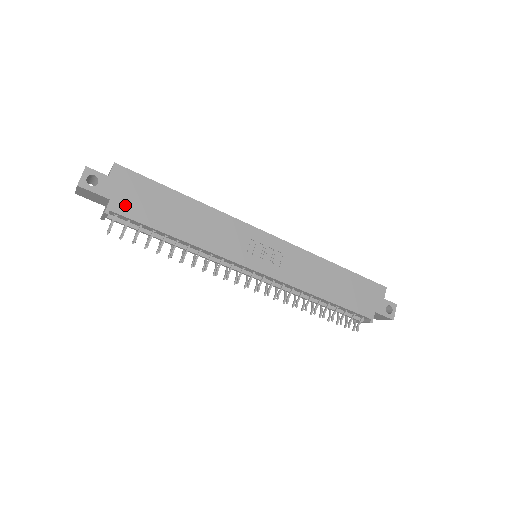
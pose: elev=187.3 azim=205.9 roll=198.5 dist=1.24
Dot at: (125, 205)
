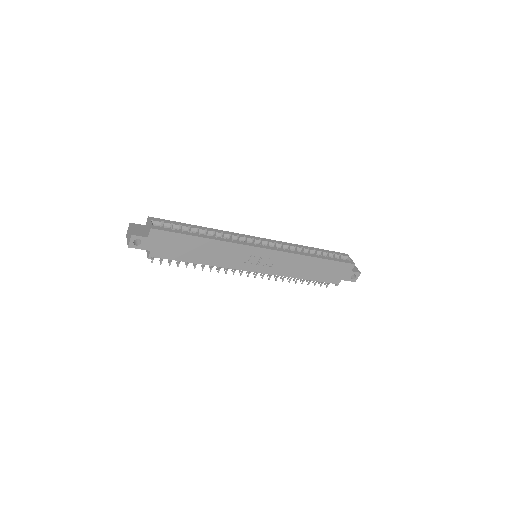
Dot at: (161, 252)
